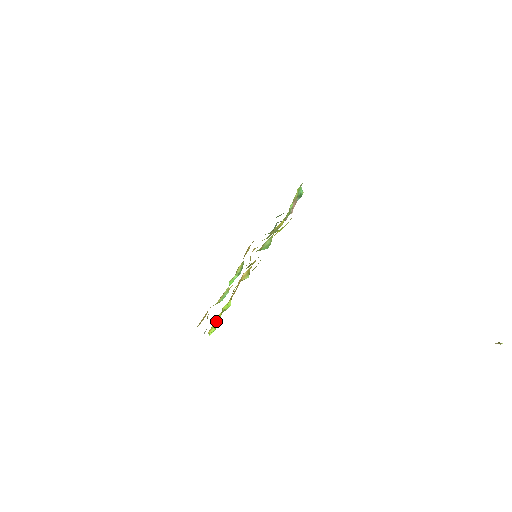
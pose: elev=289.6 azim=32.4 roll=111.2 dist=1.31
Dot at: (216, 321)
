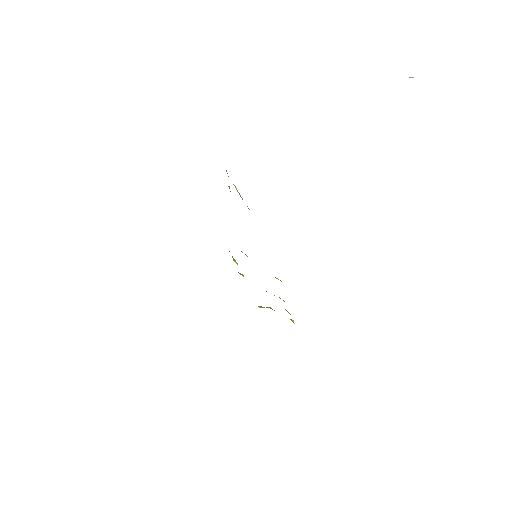
Dot at: occluded
